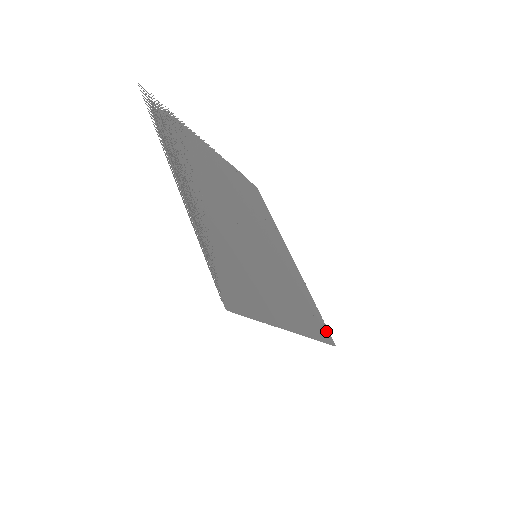
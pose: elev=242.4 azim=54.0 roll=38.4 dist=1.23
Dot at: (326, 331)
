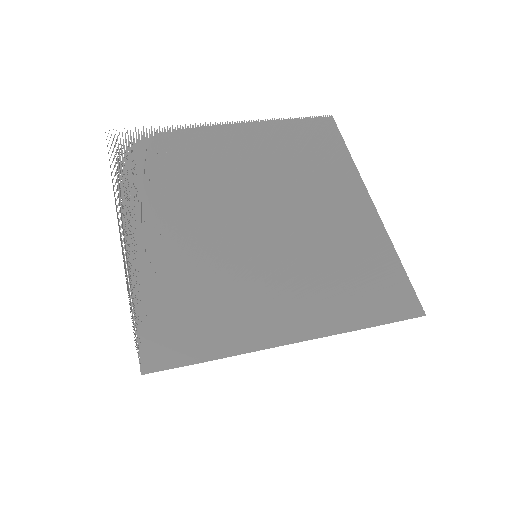
Dot at: (406, 298)
